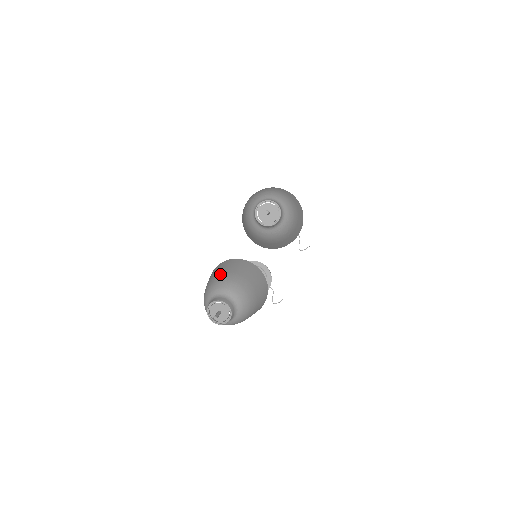
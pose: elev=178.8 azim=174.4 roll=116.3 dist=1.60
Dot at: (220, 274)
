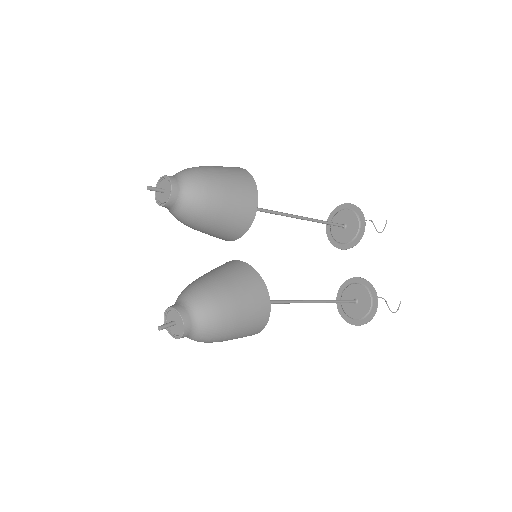
Dot at: occluded
